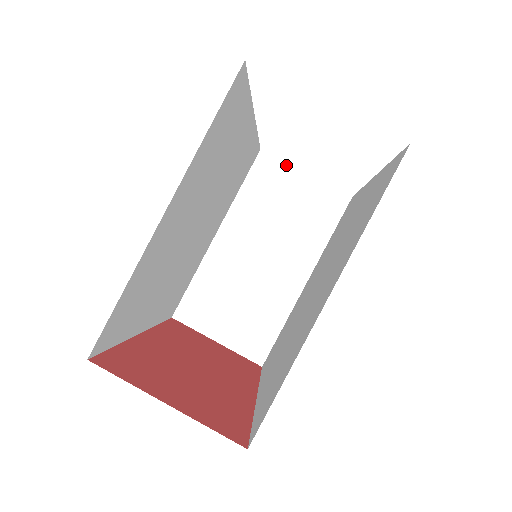
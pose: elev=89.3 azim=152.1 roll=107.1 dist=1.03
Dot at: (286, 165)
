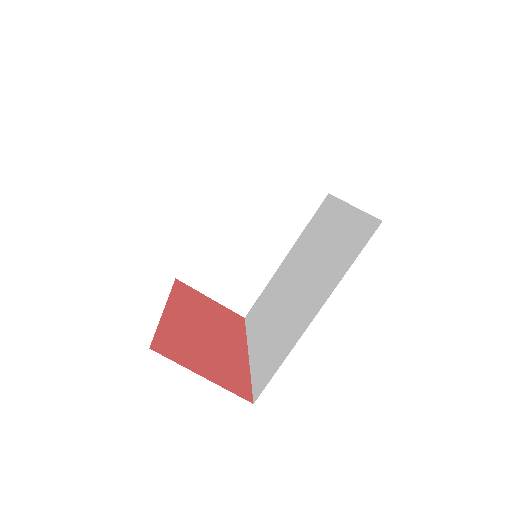
Dot at: (278, 162)
